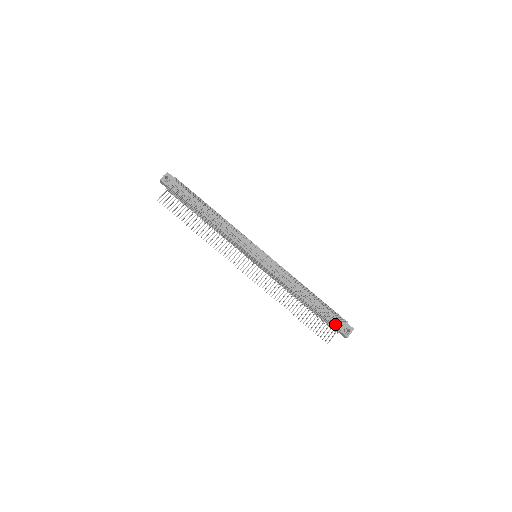
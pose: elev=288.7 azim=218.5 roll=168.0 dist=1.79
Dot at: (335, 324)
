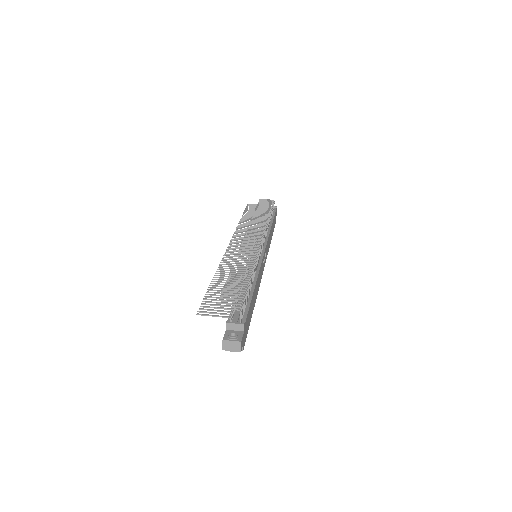
Dot at: occluded
